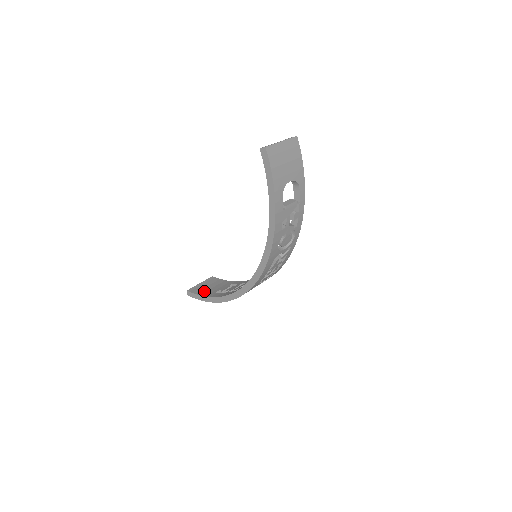
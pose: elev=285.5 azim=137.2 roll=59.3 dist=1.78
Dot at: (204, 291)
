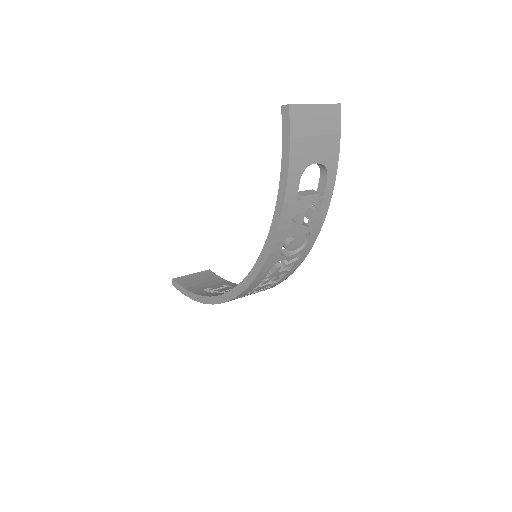
Dot at: (191, 284)
